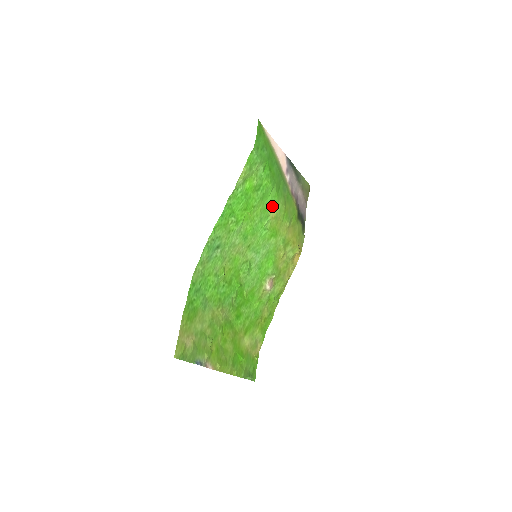
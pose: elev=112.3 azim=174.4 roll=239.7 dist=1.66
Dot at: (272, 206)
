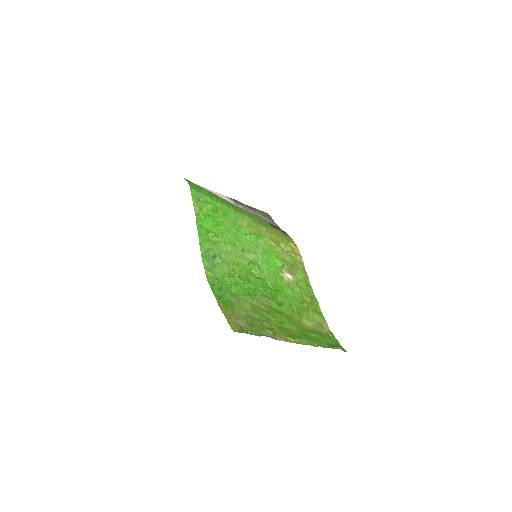
Dot at: (239, 219)
